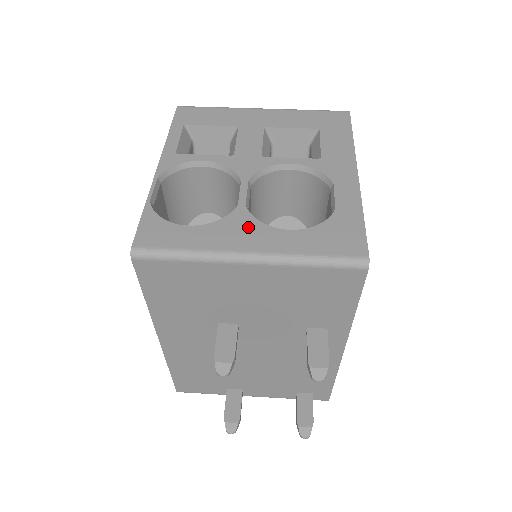
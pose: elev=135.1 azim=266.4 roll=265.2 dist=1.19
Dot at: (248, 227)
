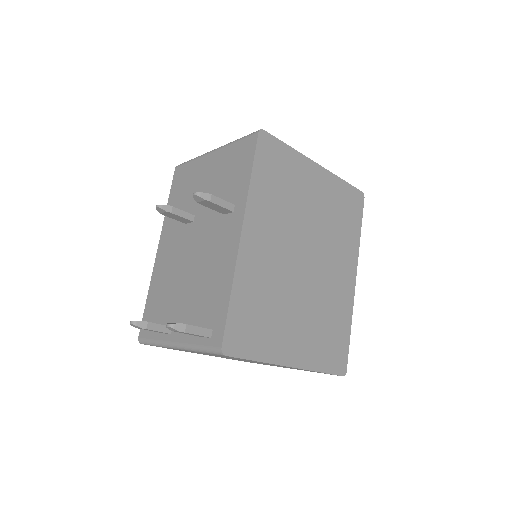
Dot at: occluded
